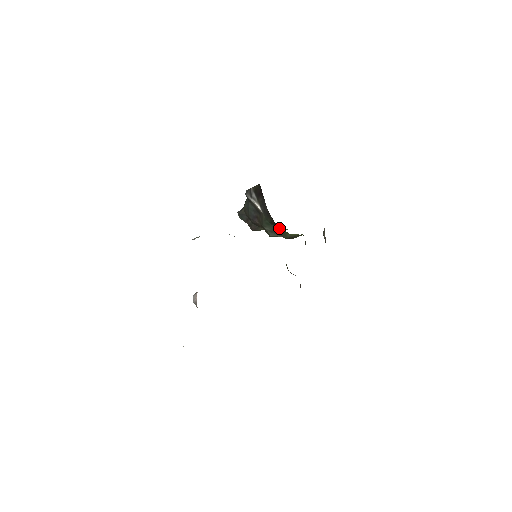
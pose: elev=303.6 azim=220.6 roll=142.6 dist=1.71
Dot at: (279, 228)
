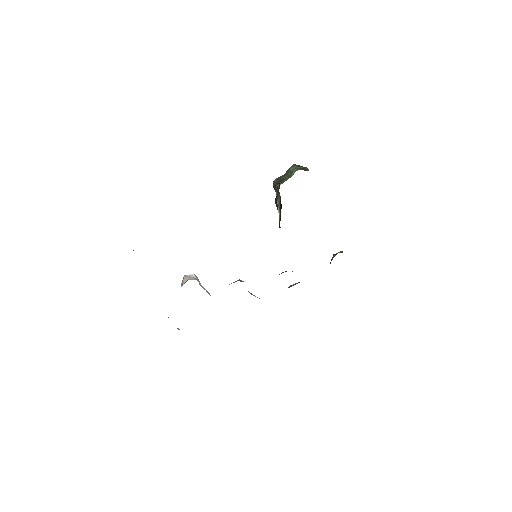
Dot at: occluded
